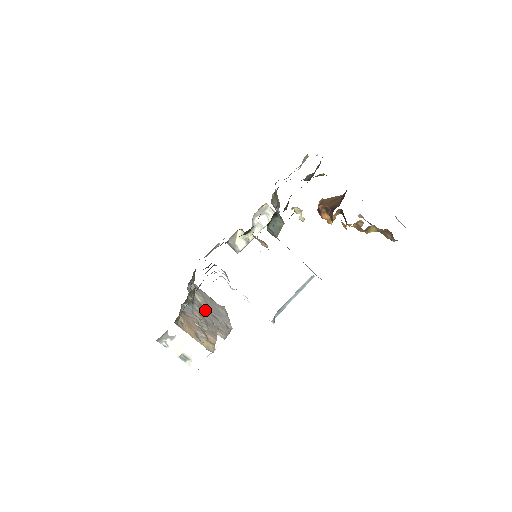
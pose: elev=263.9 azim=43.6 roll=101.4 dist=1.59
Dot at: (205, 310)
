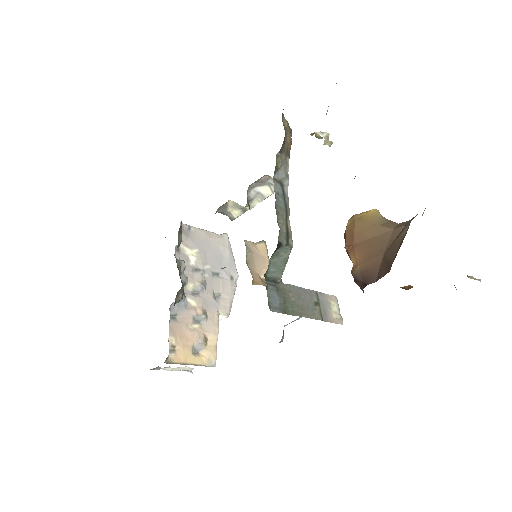
Dot at: (201, 279)
